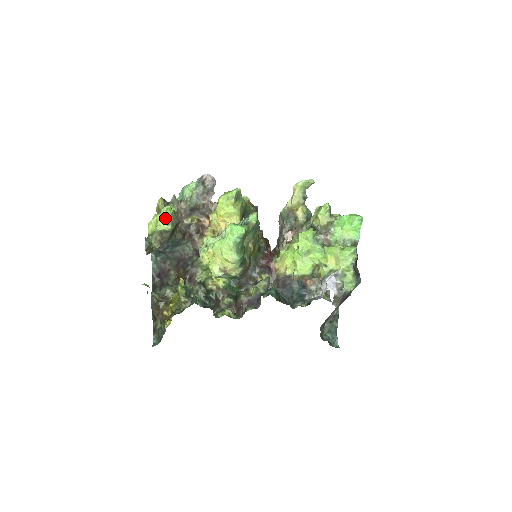
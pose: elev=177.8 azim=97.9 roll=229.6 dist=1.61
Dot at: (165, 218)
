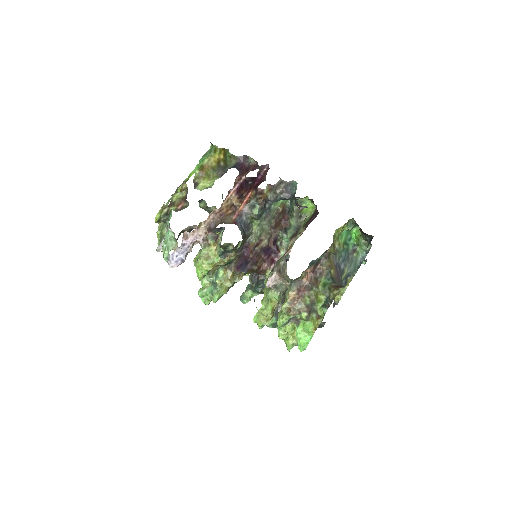
Dot at: occluded
